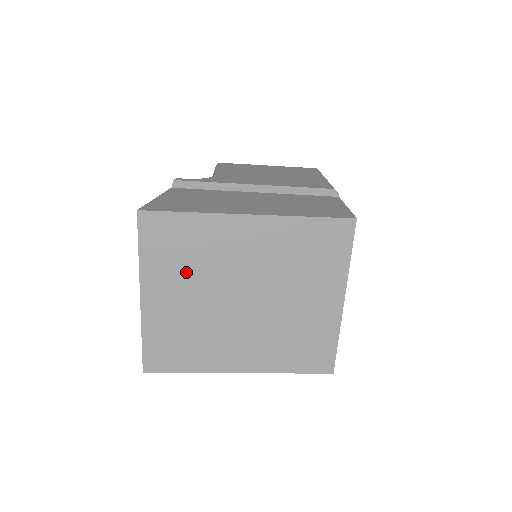
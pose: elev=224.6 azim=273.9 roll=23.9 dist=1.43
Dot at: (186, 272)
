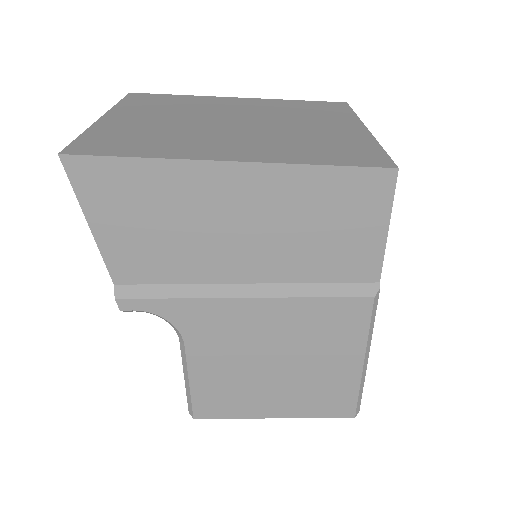
Dot at: (166, 110)
